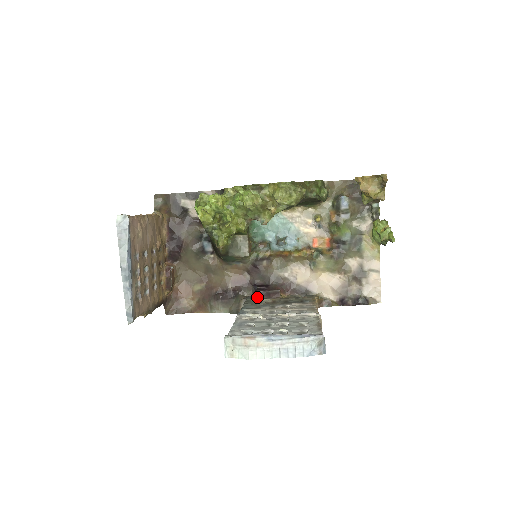
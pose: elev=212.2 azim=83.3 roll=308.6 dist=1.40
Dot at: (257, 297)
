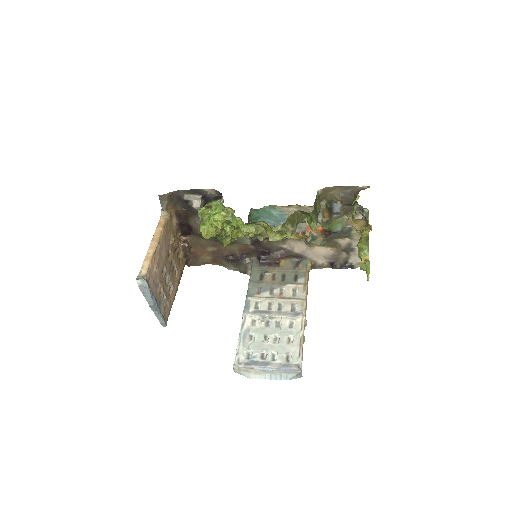
Dot at: (260, 265)
